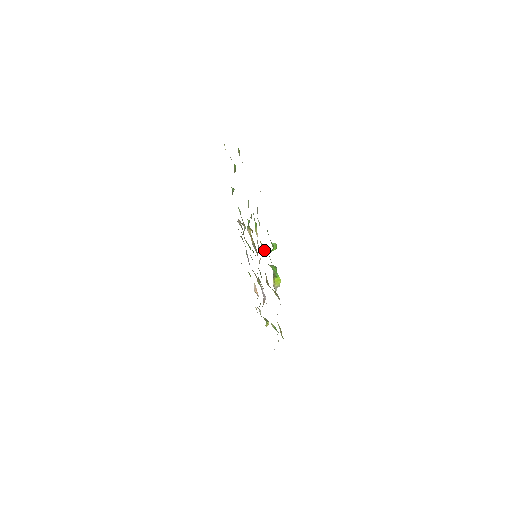
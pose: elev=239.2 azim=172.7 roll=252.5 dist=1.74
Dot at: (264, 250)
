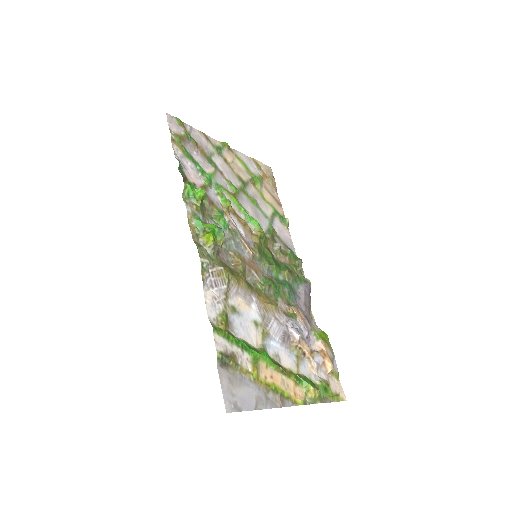
Dot at: (217, 216)
